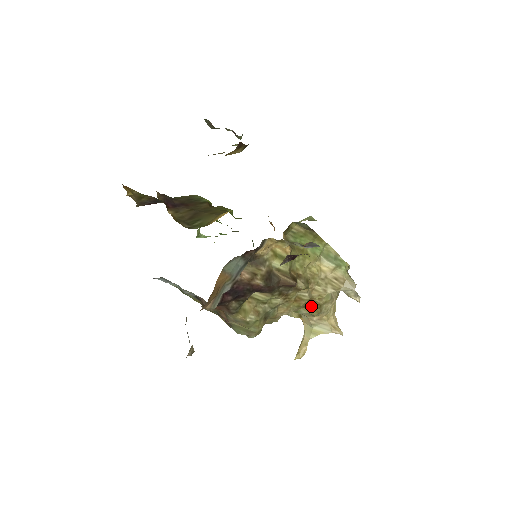
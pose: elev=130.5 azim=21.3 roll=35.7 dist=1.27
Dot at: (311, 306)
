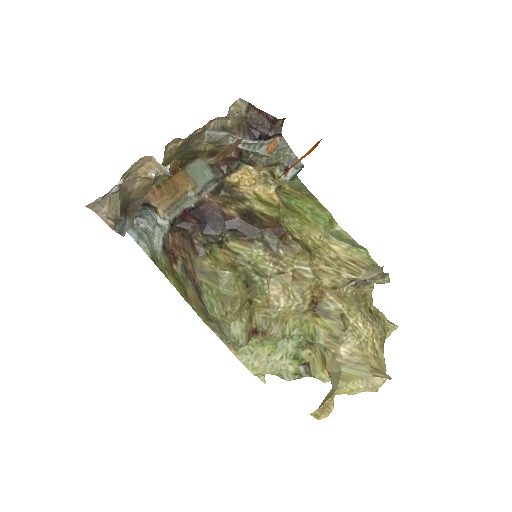
Dot at: (327, 313)
